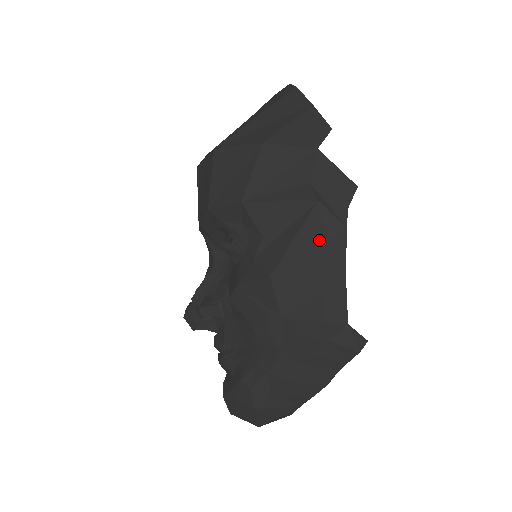
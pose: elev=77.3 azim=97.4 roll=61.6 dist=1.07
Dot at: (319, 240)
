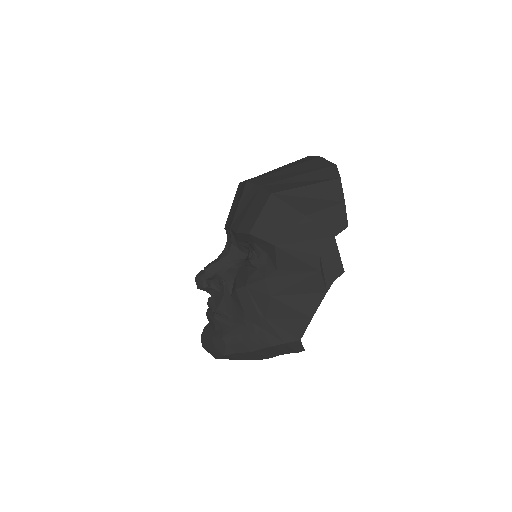
Dot at: (309, 291)
